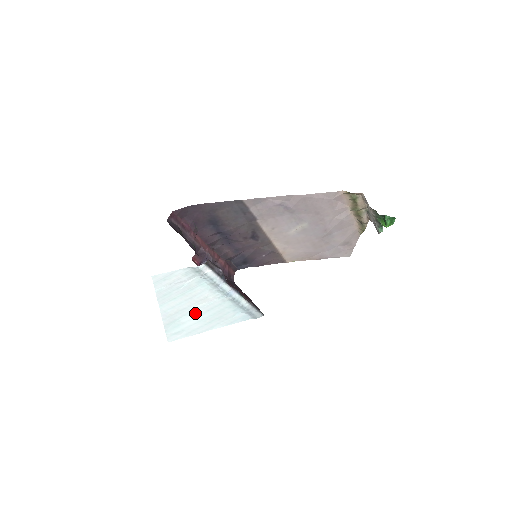
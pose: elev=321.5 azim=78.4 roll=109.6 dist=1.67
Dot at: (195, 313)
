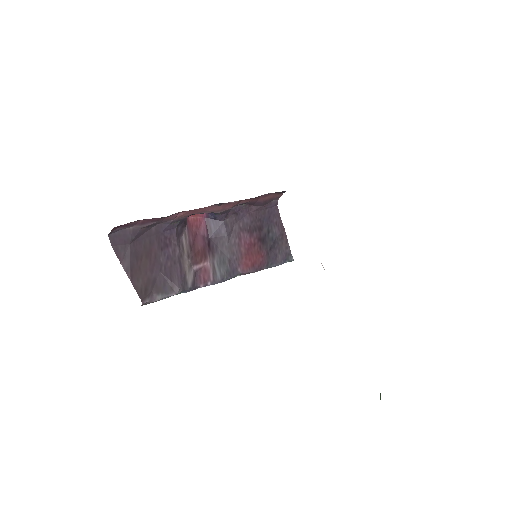
Dot at: occluded
